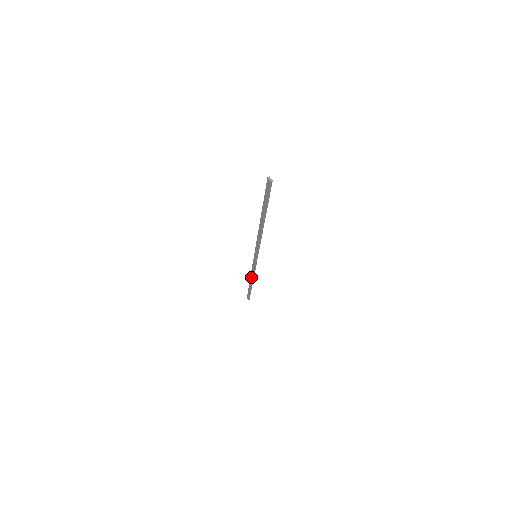
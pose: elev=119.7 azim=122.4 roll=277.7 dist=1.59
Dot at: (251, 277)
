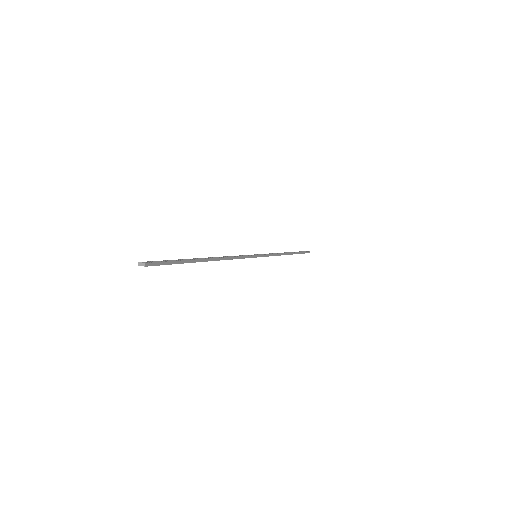
Dot at: occluded
